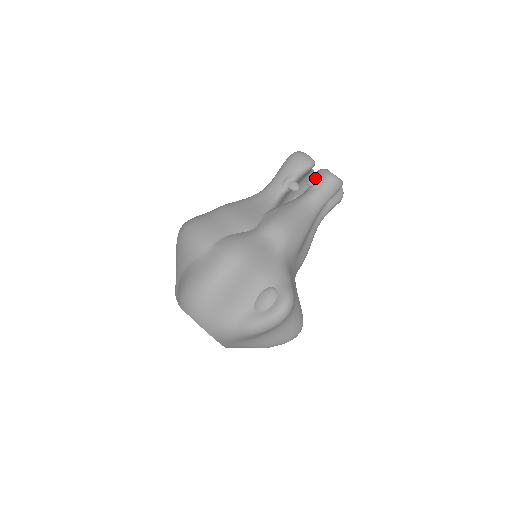
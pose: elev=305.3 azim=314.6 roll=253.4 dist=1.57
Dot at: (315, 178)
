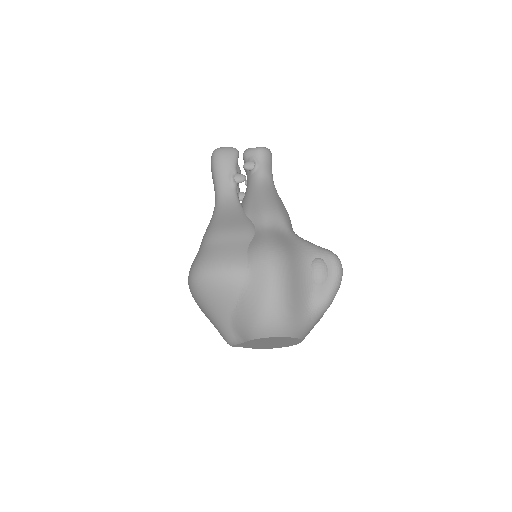
Dot at: (248, 161)
